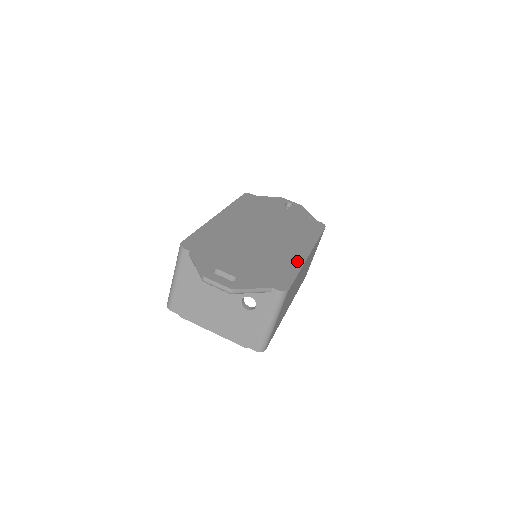
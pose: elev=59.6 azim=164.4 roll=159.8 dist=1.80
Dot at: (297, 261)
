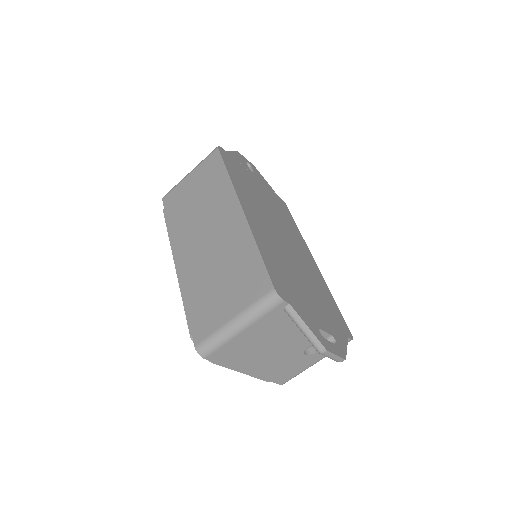
Dot at: (322, 280)
